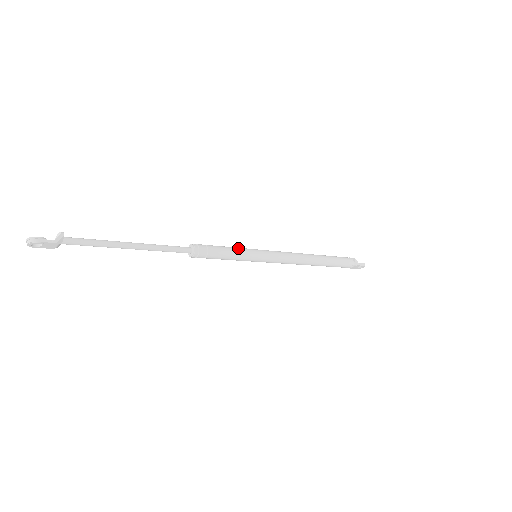
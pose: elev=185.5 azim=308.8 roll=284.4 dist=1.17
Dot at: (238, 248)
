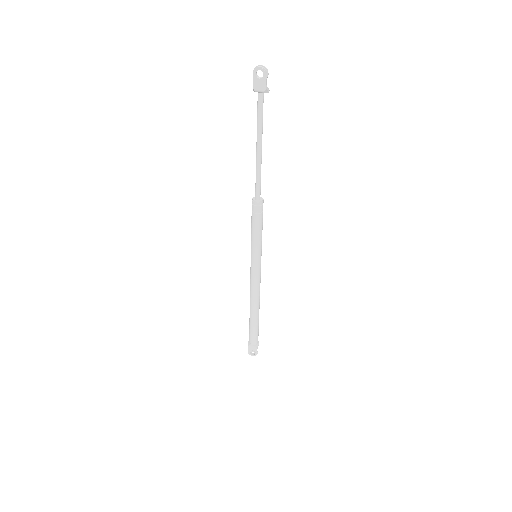
Dot at: occluded
